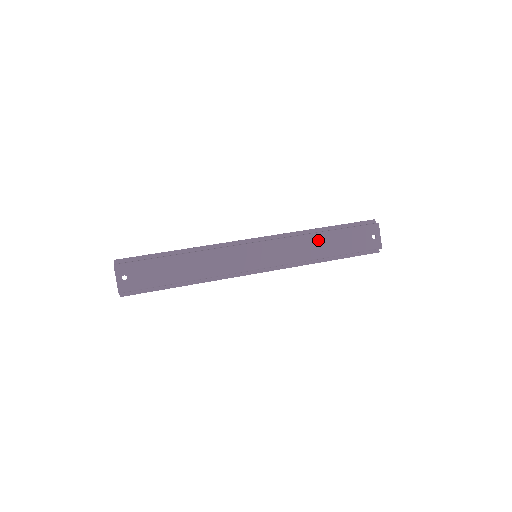
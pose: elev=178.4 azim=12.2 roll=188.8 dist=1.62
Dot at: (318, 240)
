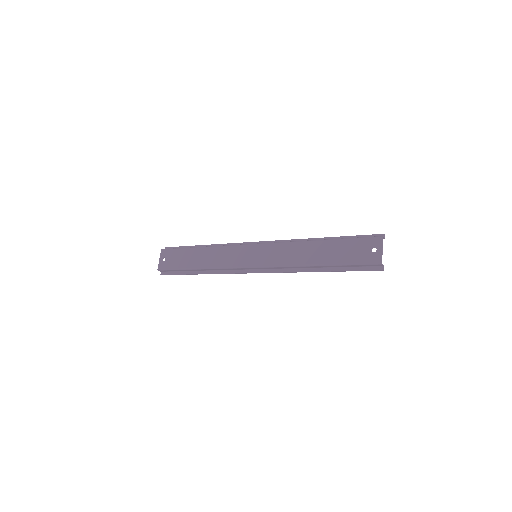
Dot at: (313, 247)
